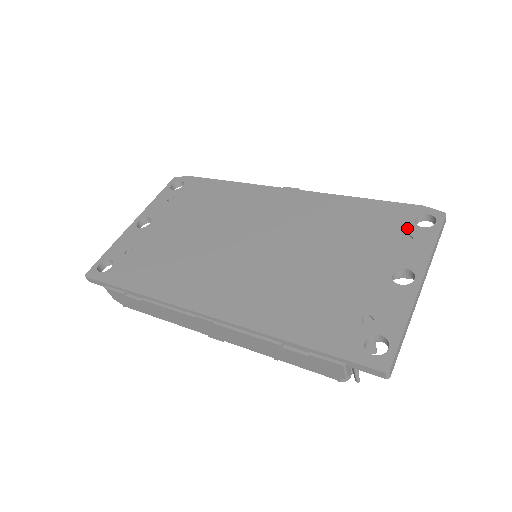
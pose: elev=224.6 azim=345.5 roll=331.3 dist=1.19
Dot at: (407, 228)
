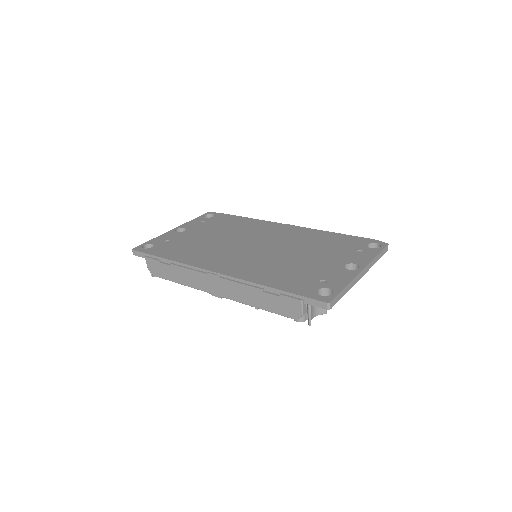
Dot at: (361, 247)
